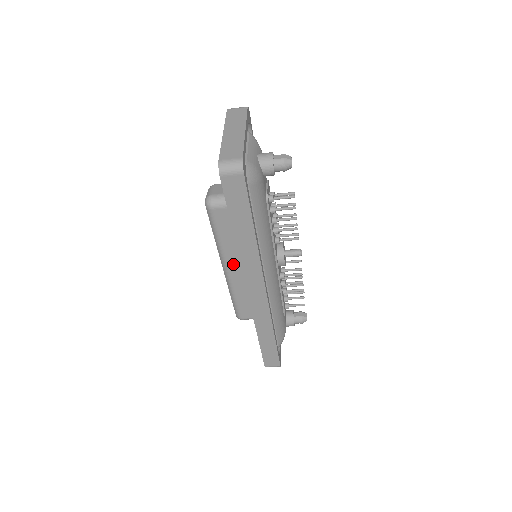
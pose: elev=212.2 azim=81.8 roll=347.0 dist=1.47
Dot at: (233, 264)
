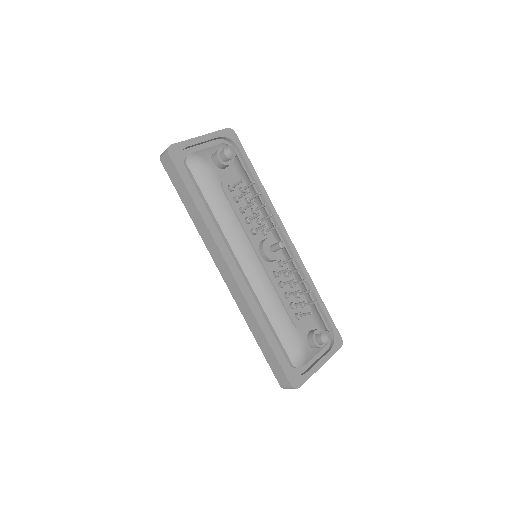
Dot at: occluded
